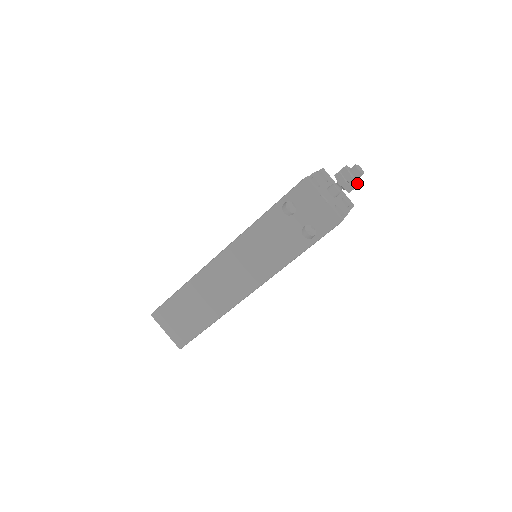
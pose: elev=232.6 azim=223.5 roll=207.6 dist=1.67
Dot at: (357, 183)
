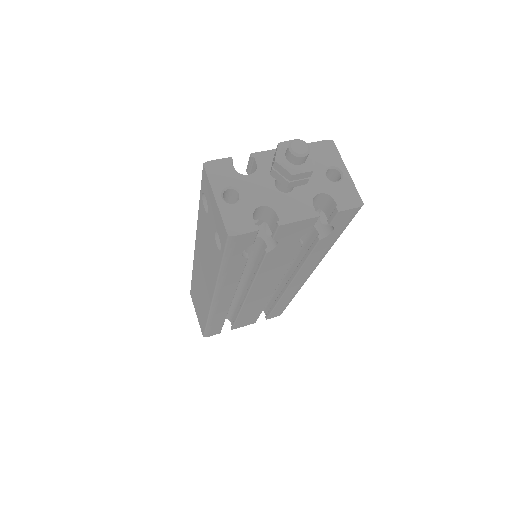
Dot at: (288, 172)
